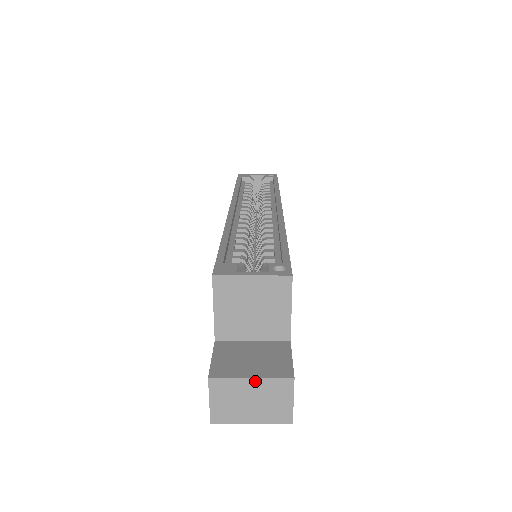
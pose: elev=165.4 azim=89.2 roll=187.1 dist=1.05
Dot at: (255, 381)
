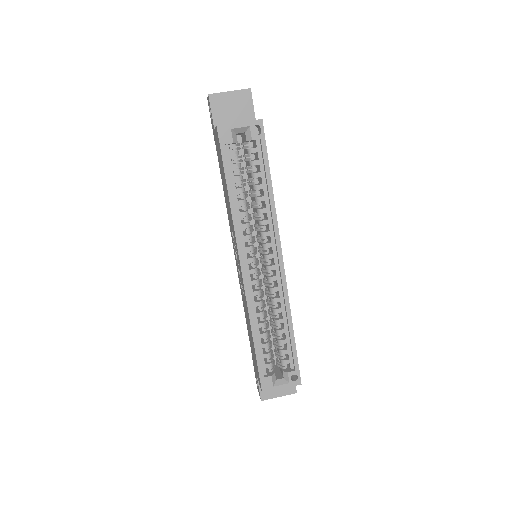
Dot at: (280, 396)
